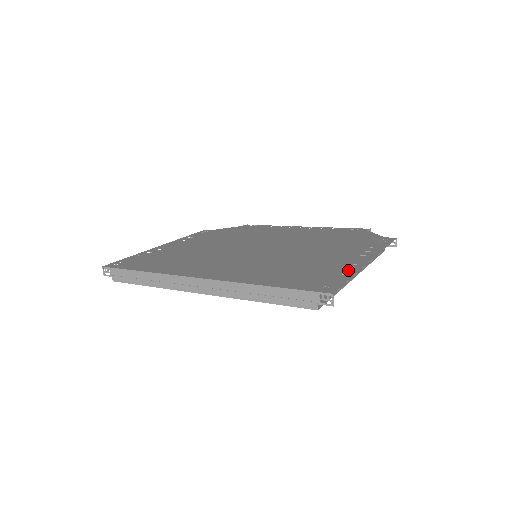
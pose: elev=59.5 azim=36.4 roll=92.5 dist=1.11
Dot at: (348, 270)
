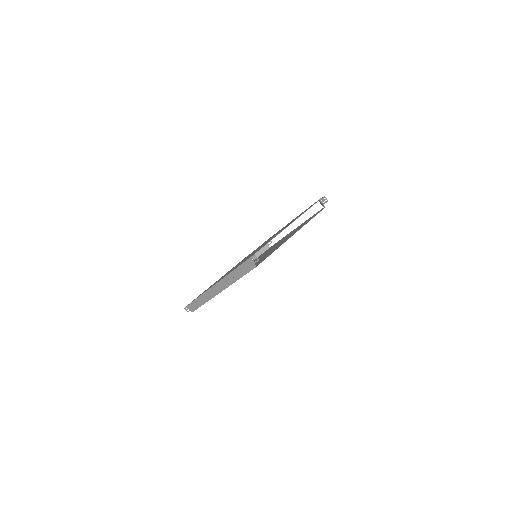
Dot at: occluded
